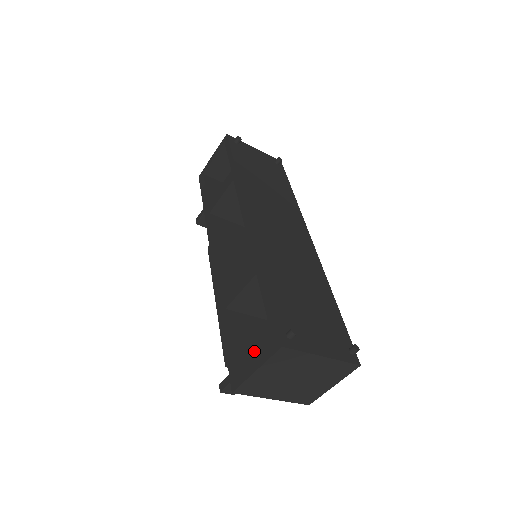
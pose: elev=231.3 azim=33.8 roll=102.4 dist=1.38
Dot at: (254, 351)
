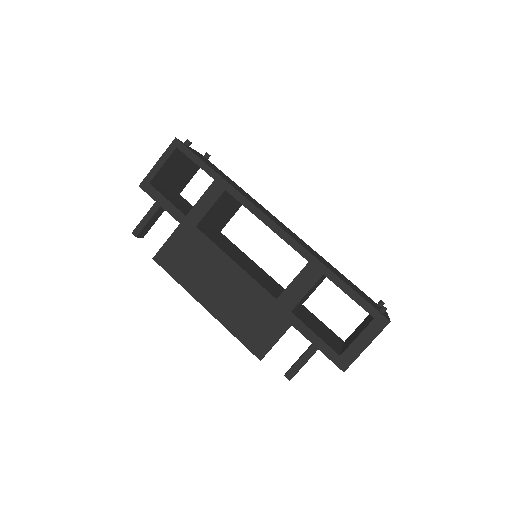
Dot at: (323, 335)
